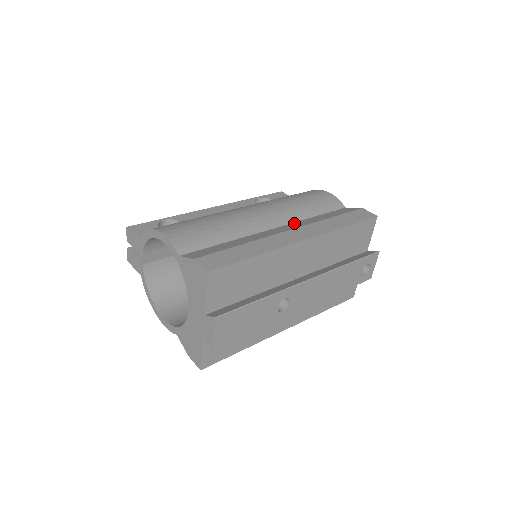
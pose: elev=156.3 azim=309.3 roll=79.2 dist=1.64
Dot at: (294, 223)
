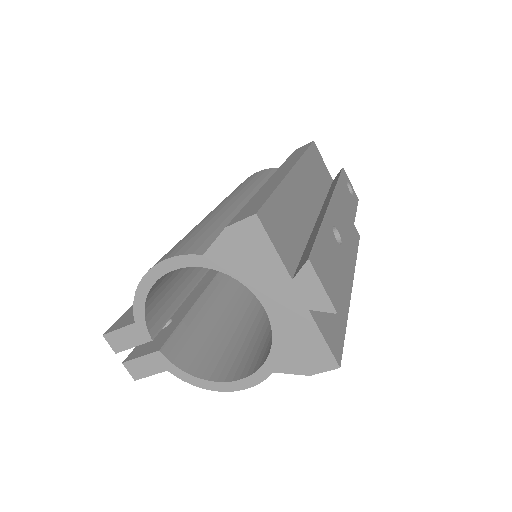
Dot at: occluded
